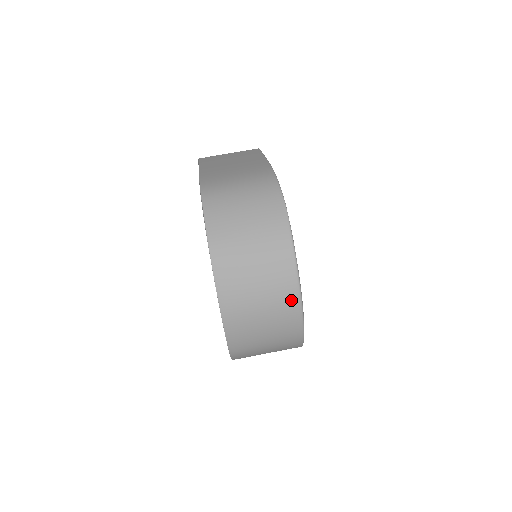
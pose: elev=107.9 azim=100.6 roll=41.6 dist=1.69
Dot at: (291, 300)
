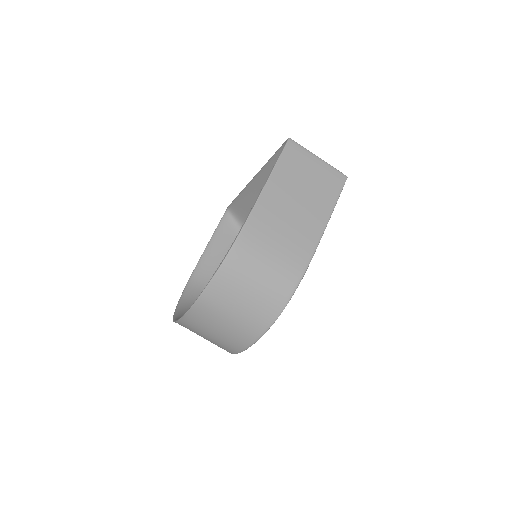
Dot at: (229, 350)
